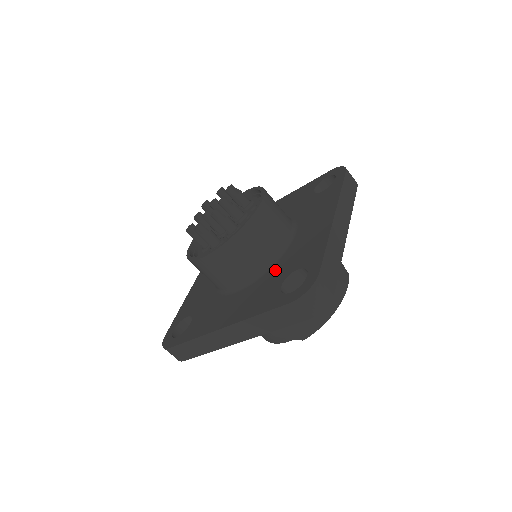
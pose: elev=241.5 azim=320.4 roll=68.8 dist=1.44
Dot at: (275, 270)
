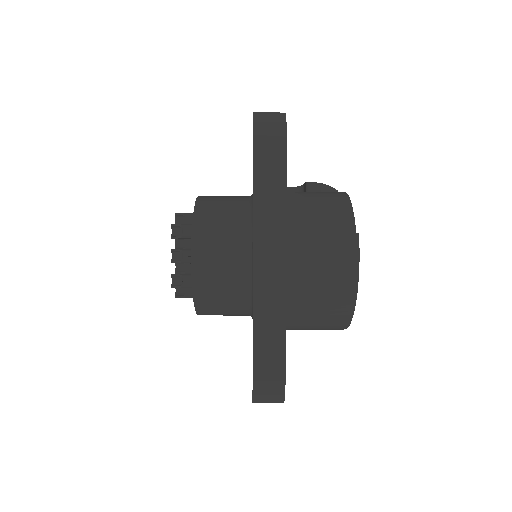
Dot at: occluded
